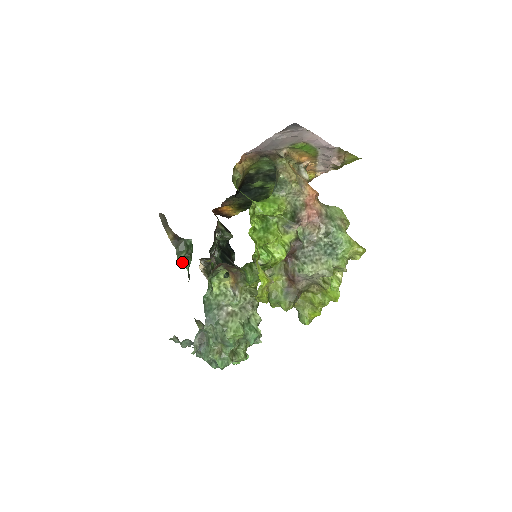
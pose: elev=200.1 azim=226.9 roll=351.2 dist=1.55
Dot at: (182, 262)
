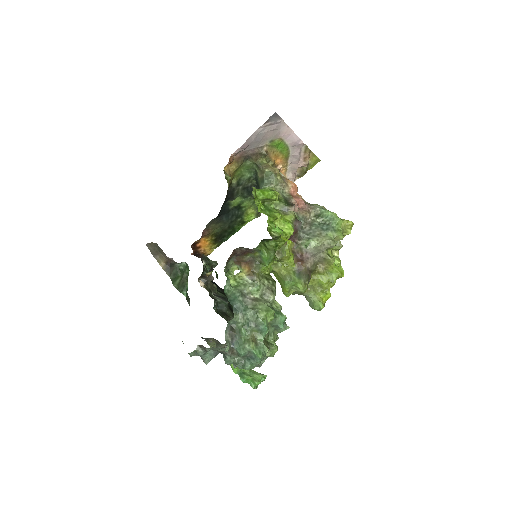
Dot at: (179, 288)
